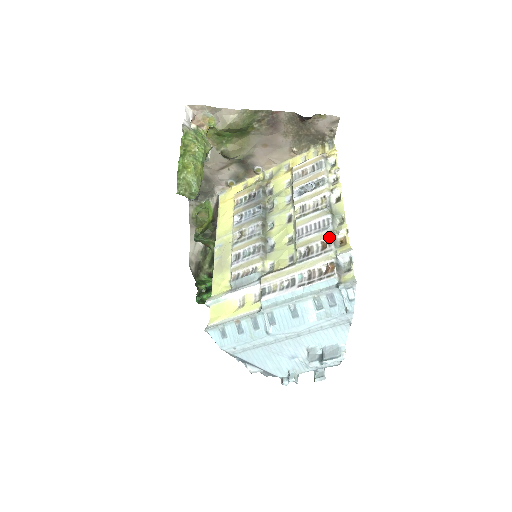
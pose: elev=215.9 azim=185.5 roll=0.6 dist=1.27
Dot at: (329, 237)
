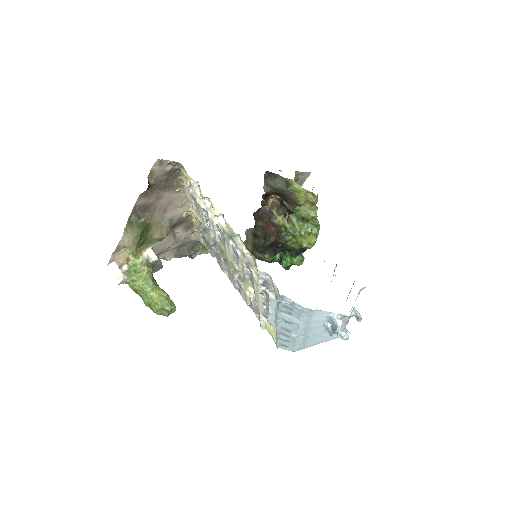
Dot at: (244, 263)
